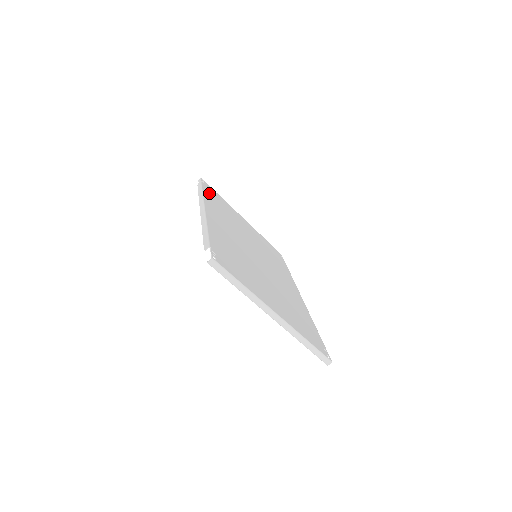
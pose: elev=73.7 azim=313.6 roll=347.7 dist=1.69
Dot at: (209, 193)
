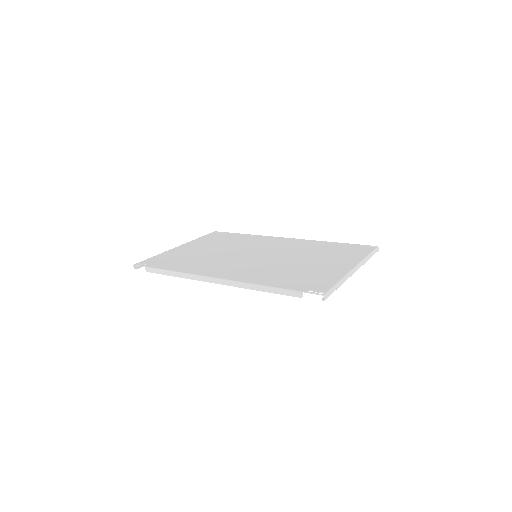
Dot at: (166, 265)
